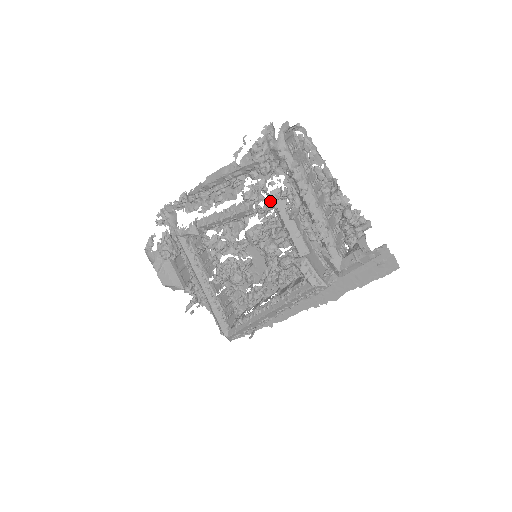
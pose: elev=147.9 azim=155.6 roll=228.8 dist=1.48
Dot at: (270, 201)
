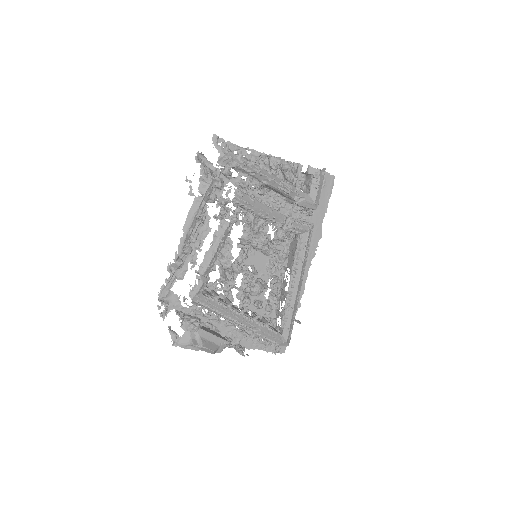
Dot at: (238, 203)
